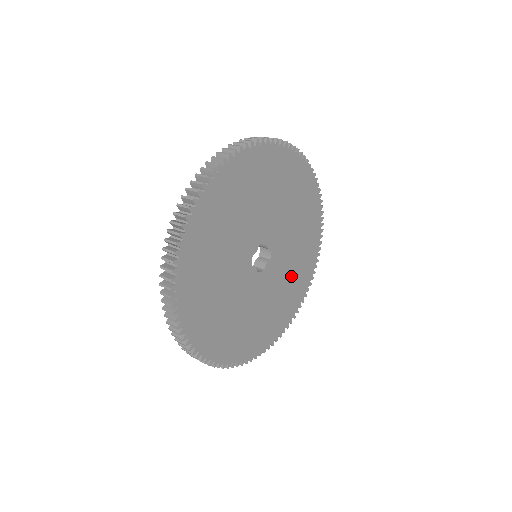
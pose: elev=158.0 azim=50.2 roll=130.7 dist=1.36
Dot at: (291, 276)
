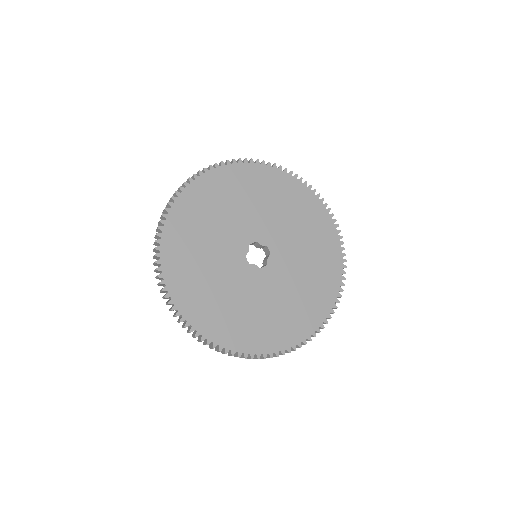
Dot at: (253, 312)
